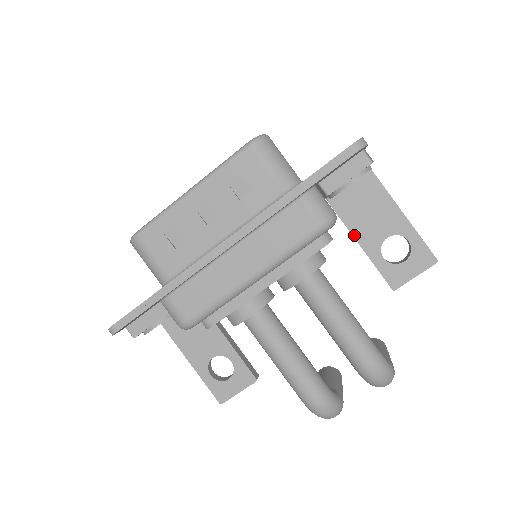
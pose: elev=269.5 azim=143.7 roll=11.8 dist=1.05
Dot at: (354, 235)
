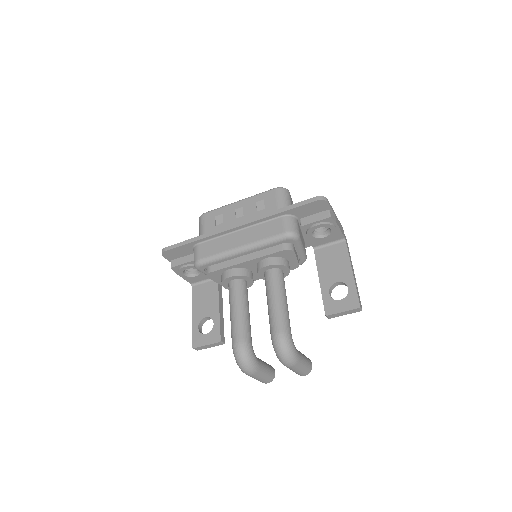
Dot at: (319, 274)
